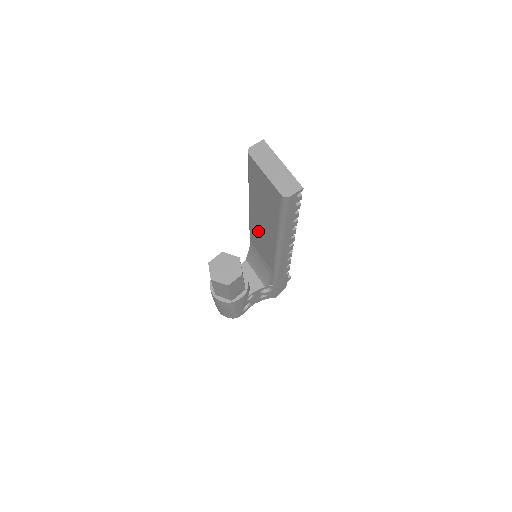
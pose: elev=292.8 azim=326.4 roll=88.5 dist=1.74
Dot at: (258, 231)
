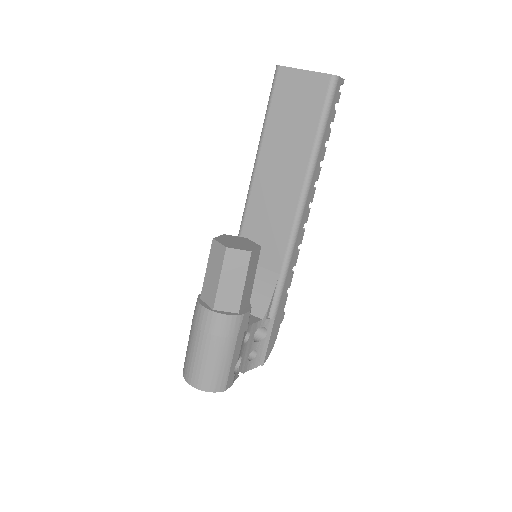
Dot at: (264, 207)
